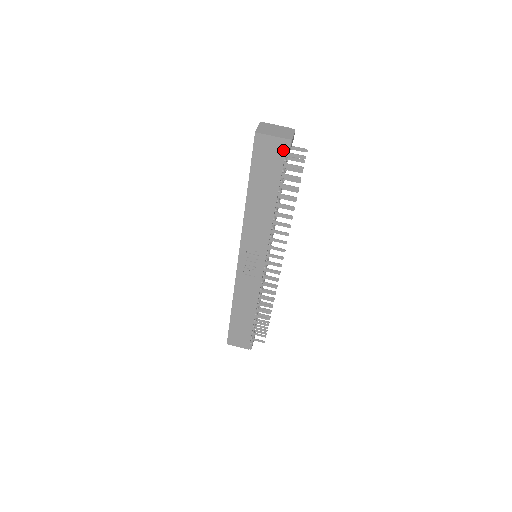
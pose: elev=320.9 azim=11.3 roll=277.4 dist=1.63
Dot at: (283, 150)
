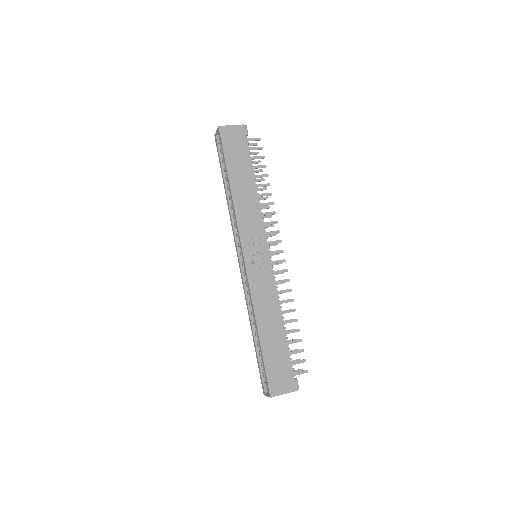
Dot at: (243, 134)
